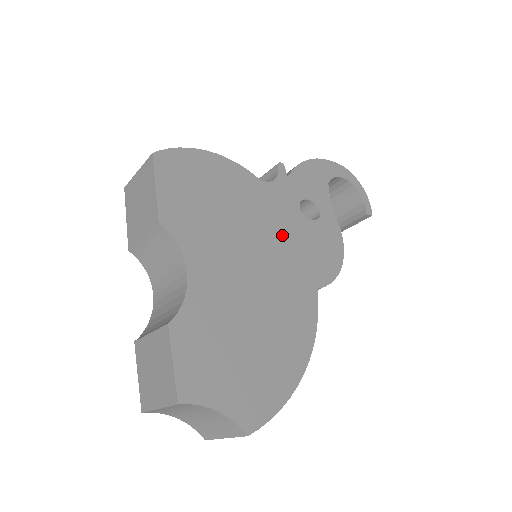
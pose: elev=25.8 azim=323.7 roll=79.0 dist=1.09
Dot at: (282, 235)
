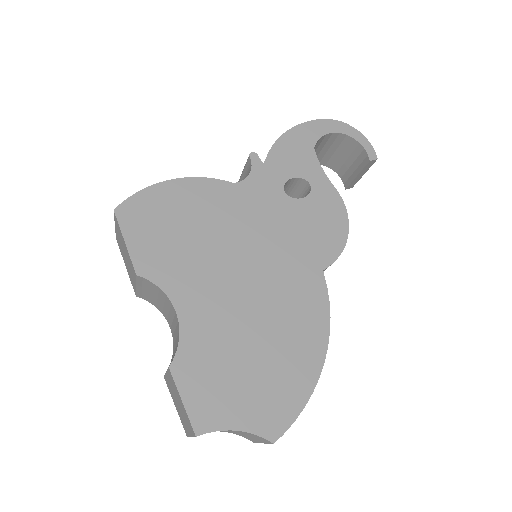
Dot at: (270, 231)
